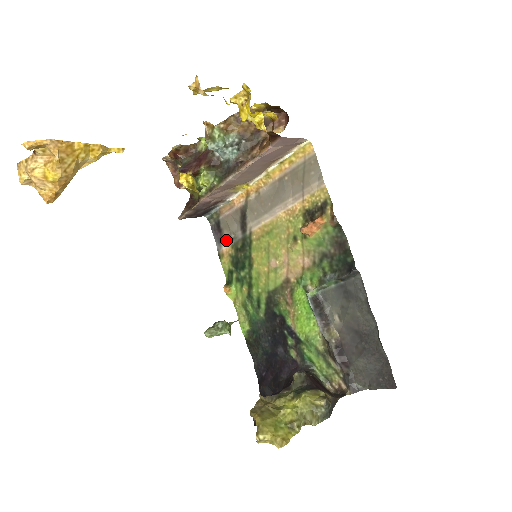
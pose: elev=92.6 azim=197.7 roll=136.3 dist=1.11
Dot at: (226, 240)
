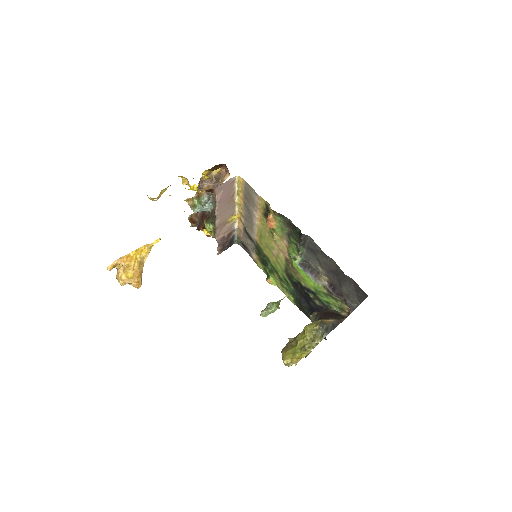
Dot at: (251, 251)
